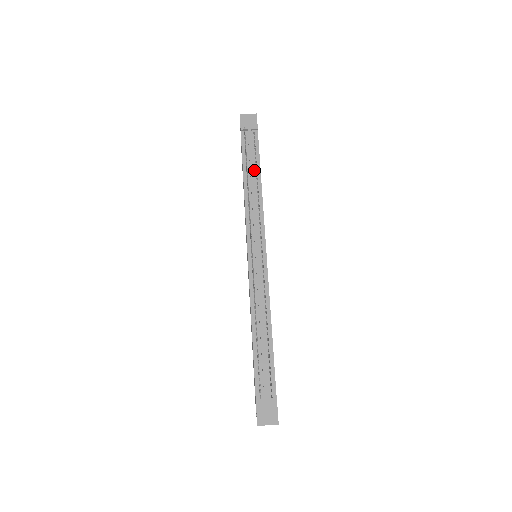
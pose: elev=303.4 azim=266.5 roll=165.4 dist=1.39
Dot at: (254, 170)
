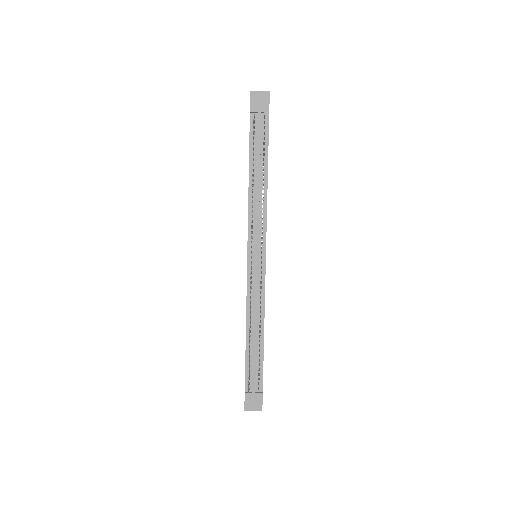
Dot at: (261, 164)
